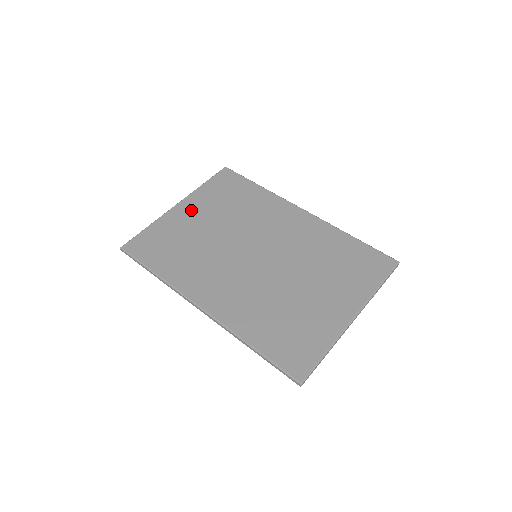
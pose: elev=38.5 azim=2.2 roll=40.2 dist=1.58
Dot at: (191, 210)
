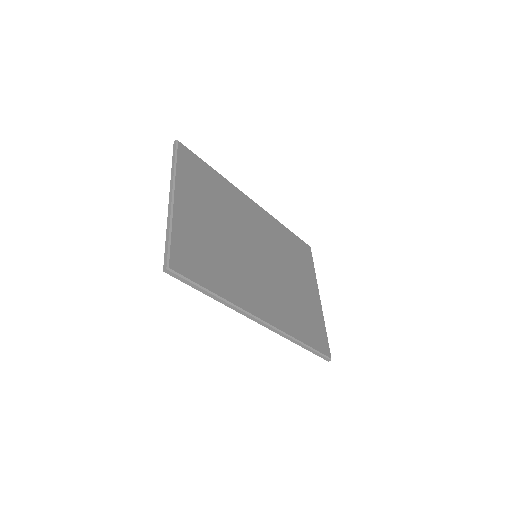
Dot at: (191, 205)
